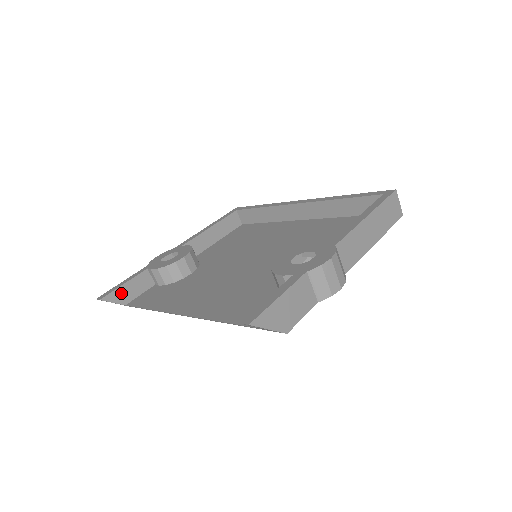
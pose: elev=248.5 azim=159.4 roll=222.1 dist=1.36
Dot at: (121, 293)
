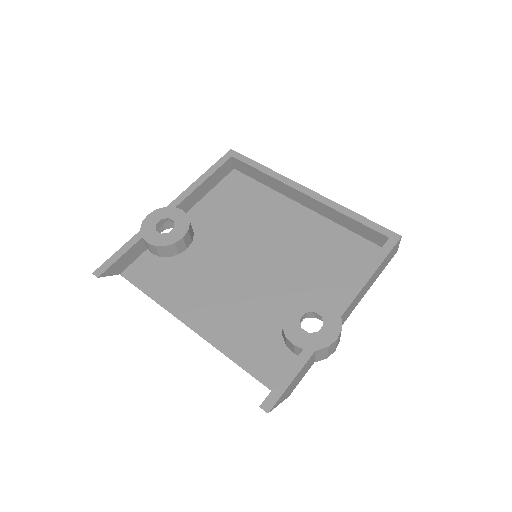
Dot at: (117, 266)
